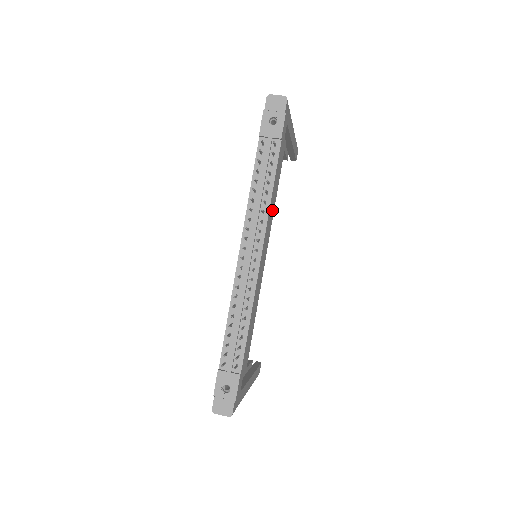
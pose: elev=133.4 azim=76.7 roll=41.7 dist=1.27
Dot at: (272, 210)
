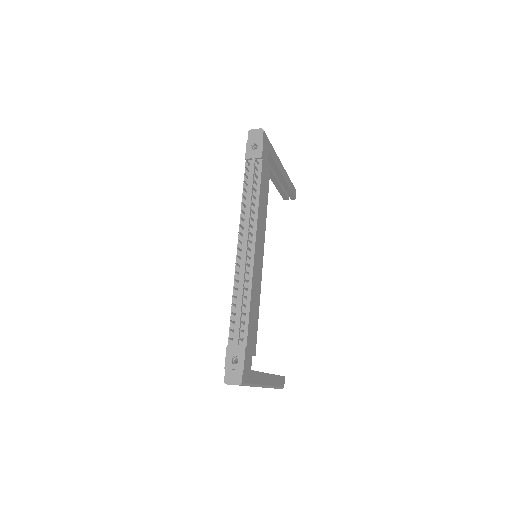
Dot at: (263, 215)
